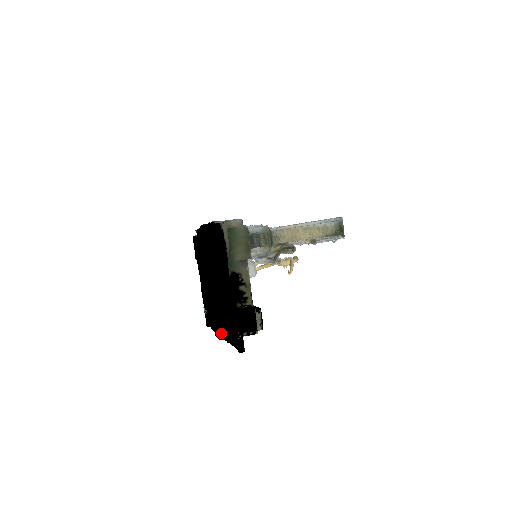
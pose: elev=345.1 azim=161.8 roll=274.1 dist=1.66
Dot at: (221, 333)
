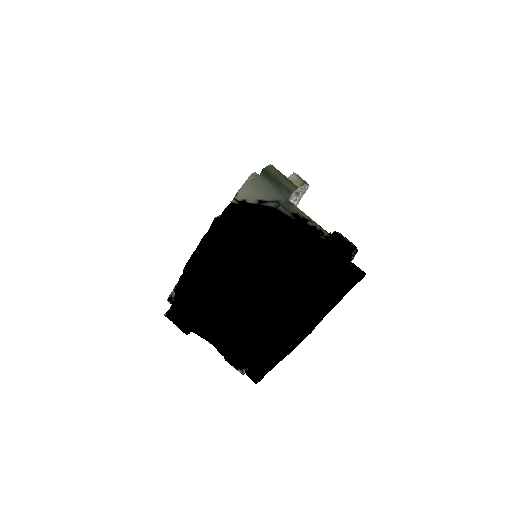
Dot at: (304, 328)
